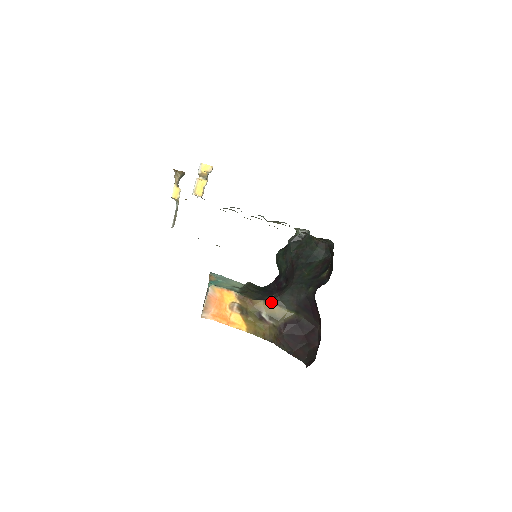
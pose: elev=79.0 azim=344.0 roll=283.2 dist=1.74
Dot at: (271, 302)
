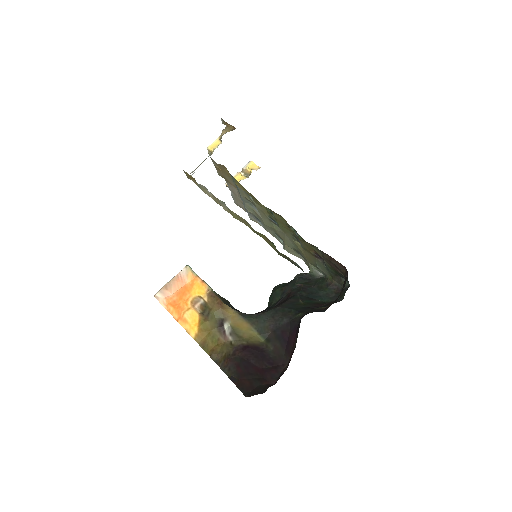
Dot at: (243, 316)
